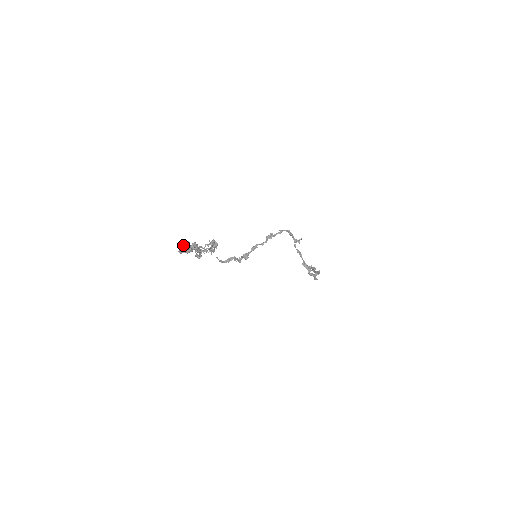
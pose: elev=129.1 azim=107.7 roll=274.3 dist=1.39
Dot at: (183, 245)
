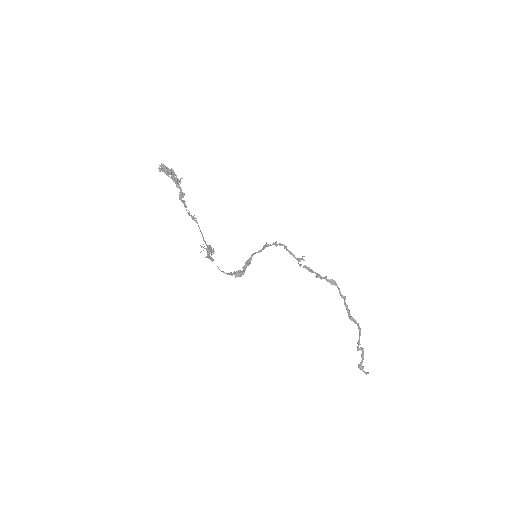
Dot at: (161, 163)
